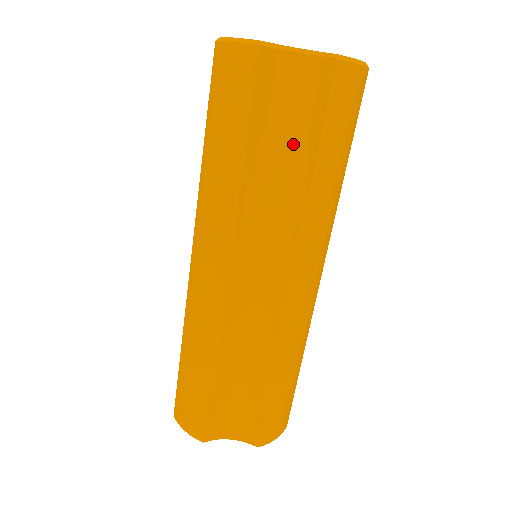
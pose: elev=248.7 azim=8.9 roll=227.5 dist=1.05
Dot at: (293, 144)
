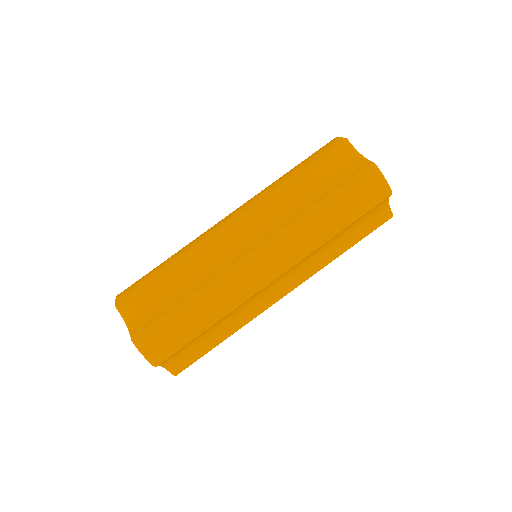
Dot at: (350, 235)
